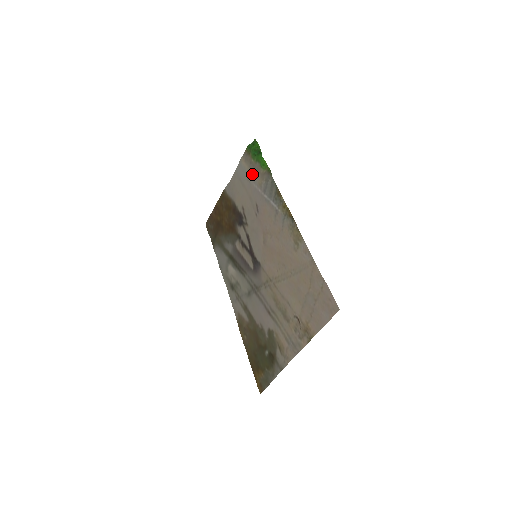
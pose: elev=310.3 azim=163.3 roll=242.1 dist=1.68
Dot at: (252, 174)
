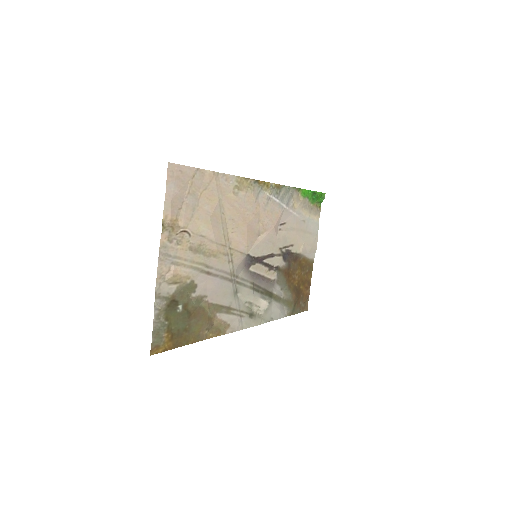
Dot at: (304, 212)
